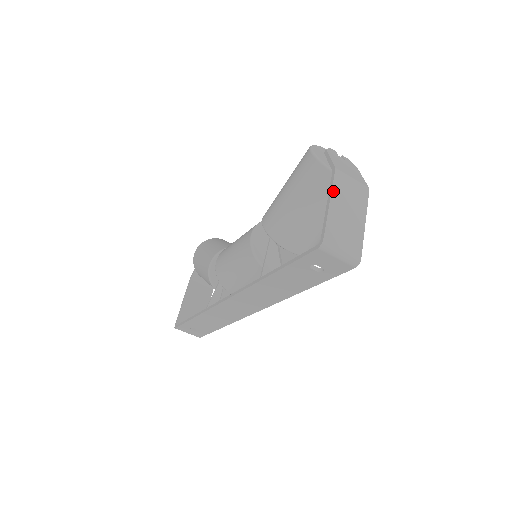
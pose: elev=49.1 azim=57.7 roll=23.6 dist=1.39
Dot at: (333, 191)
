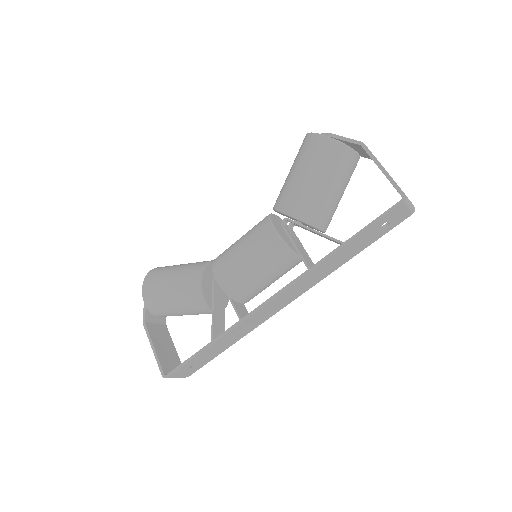
Dot at: occluded
